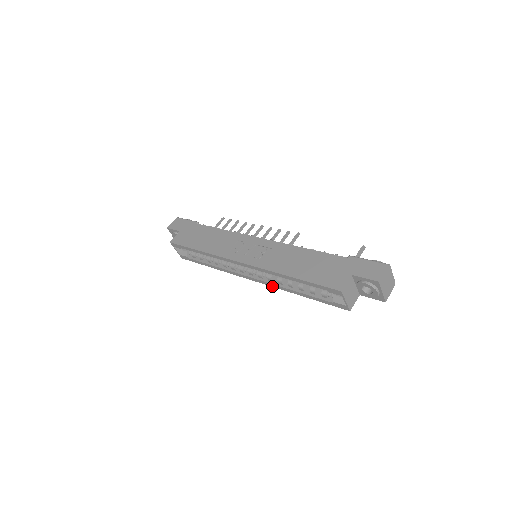
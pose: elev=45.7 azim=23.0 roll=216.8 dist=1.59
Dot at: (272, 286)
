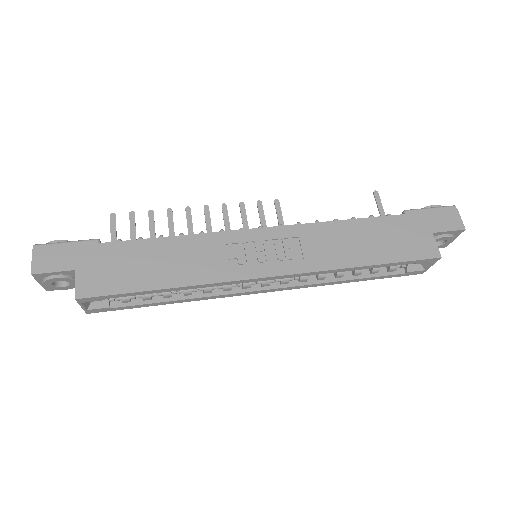
Dot at: (305, 287)
